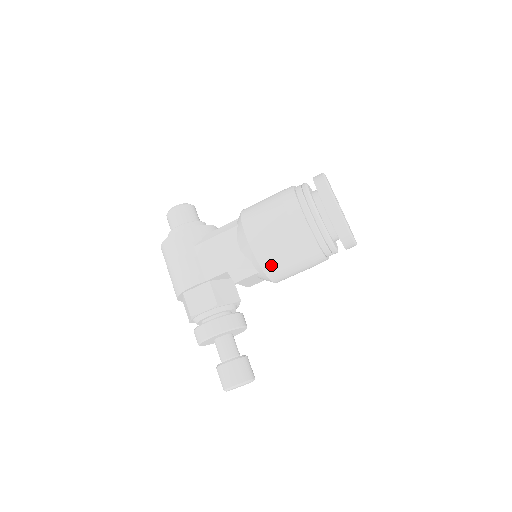
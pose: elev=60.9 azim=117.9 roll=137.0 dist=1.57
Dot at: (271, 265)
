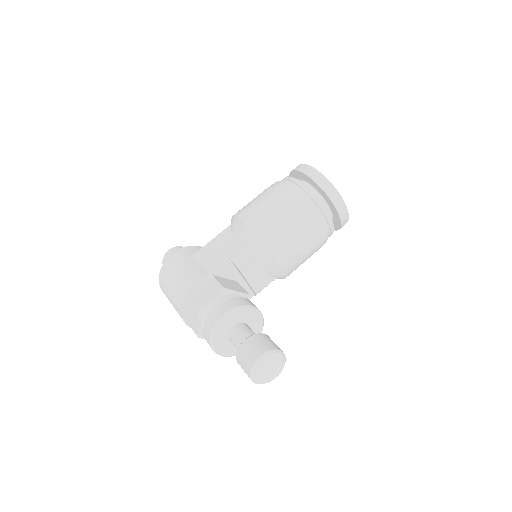
Dot at: (270, 235)
